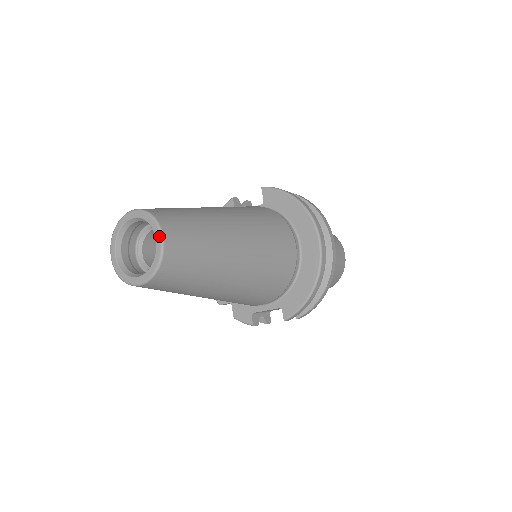
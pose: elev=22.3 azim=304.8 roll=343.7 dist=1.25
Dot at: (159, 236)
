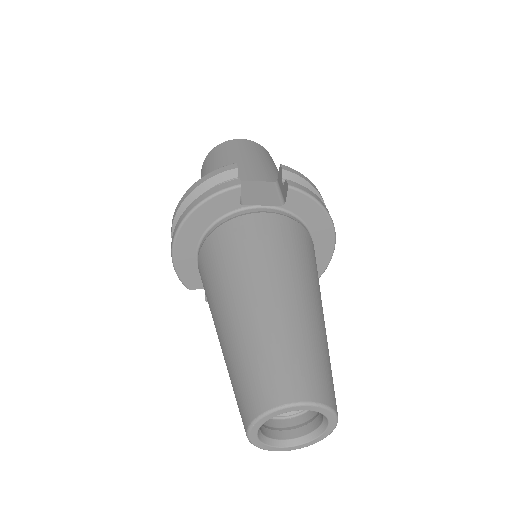
Dot at: (335, 425)
